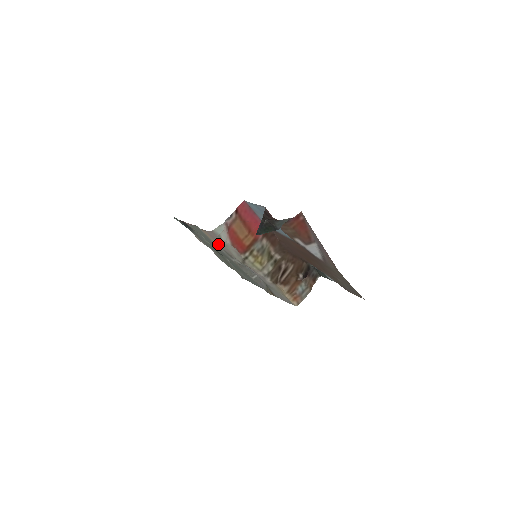
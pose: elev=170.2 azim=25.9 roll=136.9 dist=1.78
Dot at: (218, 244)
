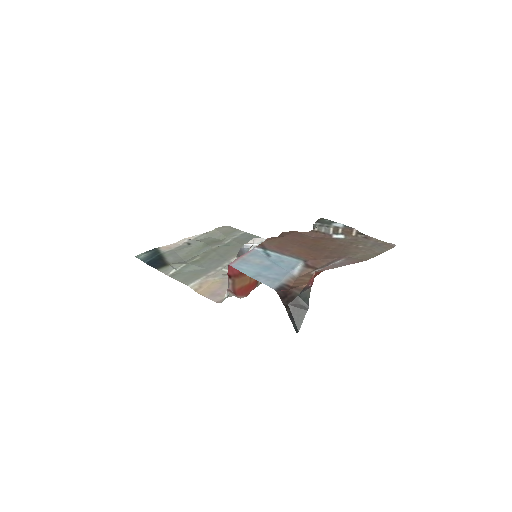
Dot at: (220, 282)
